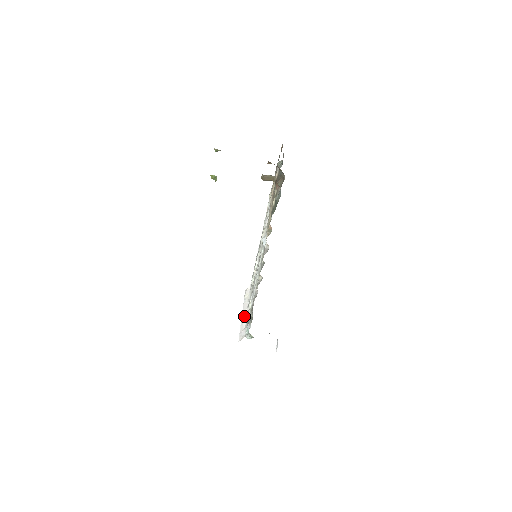
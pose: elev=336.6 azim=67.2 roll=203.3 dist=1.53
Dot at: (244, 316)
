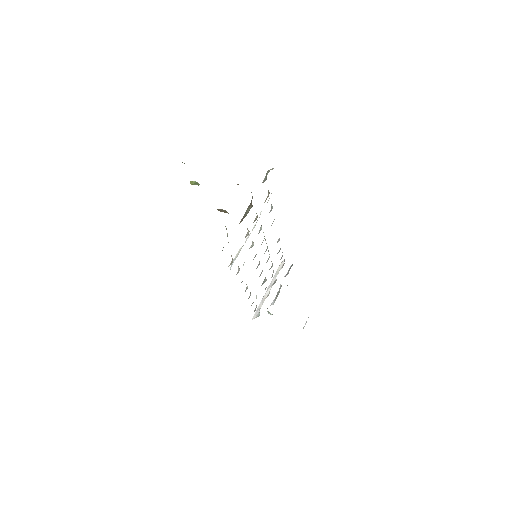
Dot at: (266, 293)
